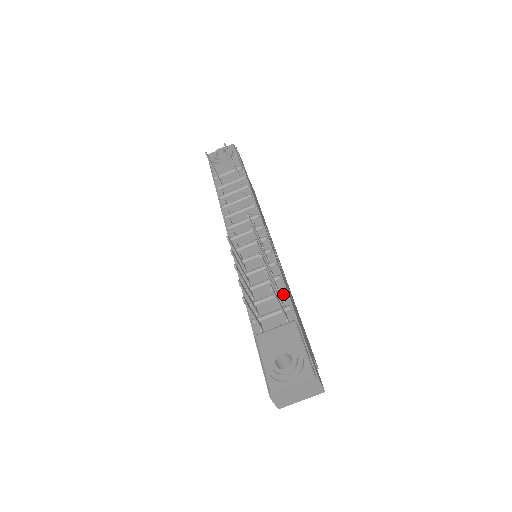
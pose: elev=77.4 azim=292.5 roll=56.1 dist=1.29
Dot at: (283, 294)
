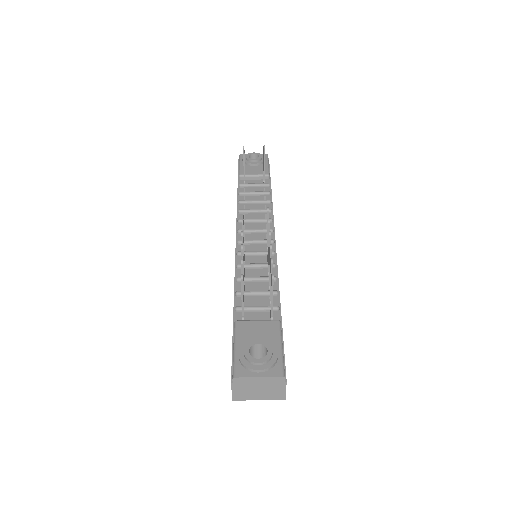
Dot at: (275, 294)
